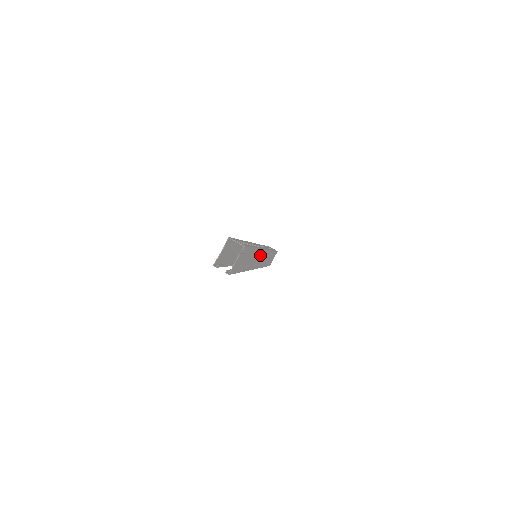
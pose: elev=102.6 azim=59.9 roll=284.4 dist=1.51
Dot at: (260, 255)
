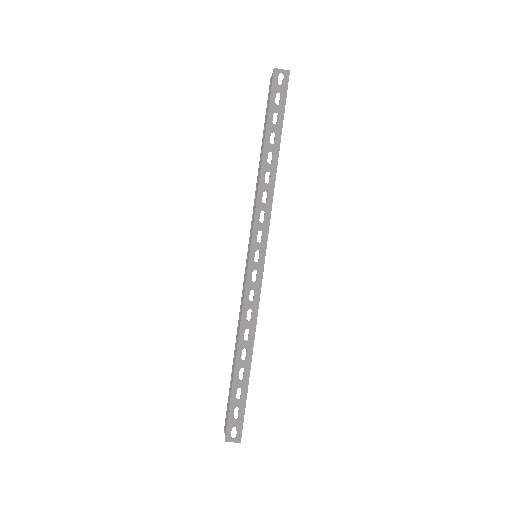
Dot at: occluded
